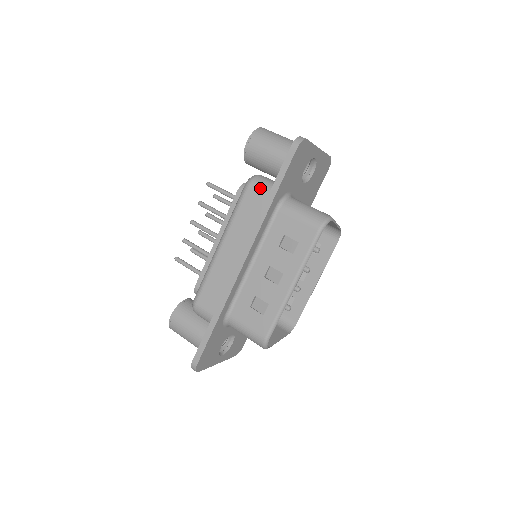
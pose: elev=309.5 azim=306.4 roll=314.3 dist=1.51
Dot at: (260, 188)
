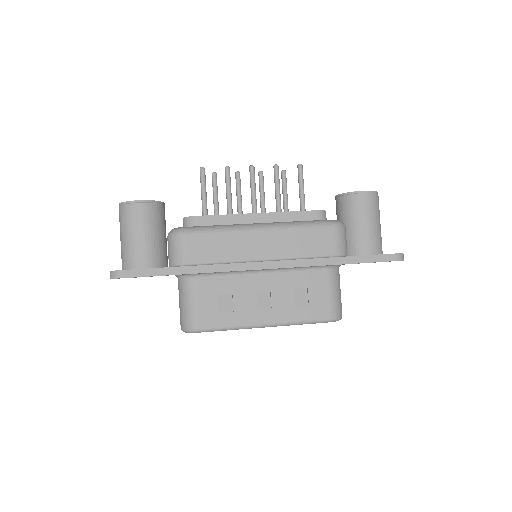
Dot at: (339, 240)
